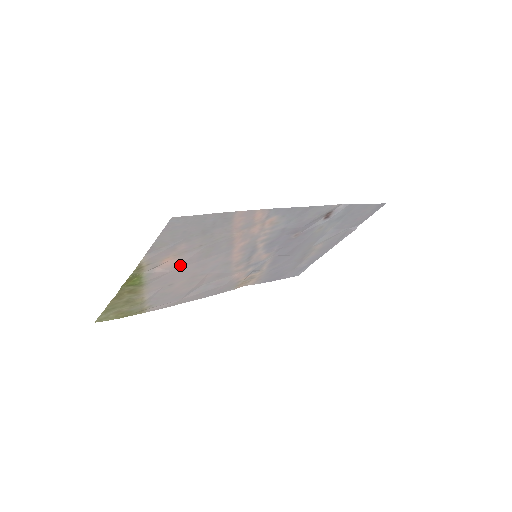
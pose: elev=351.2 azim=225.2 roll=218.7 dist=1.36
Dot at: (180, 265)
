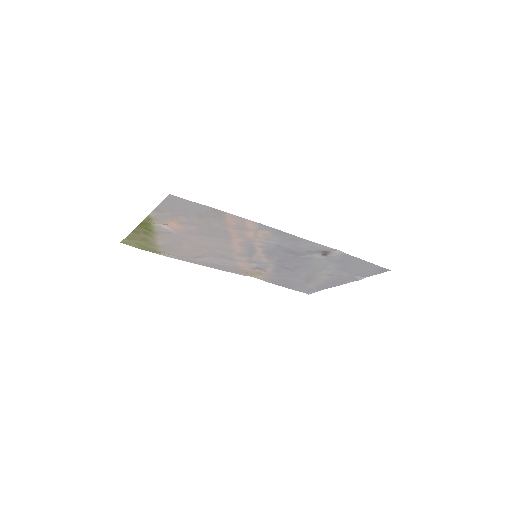
Dot at: (184, 232)
